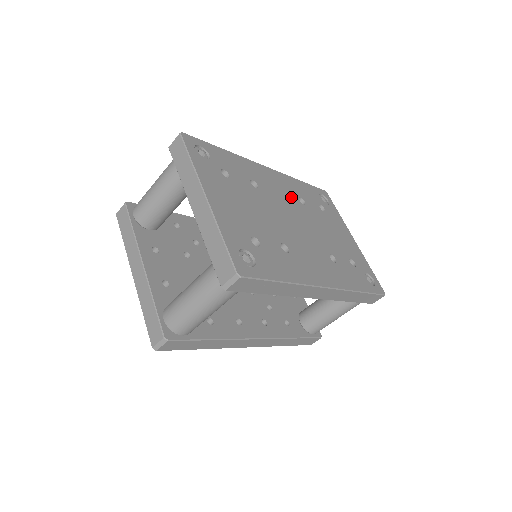
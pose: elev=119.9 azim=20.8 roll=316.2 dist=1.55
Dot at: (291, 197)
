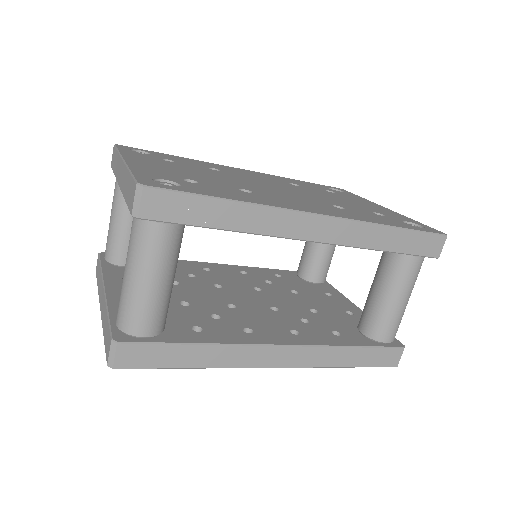
Dot at: (275, 181)
